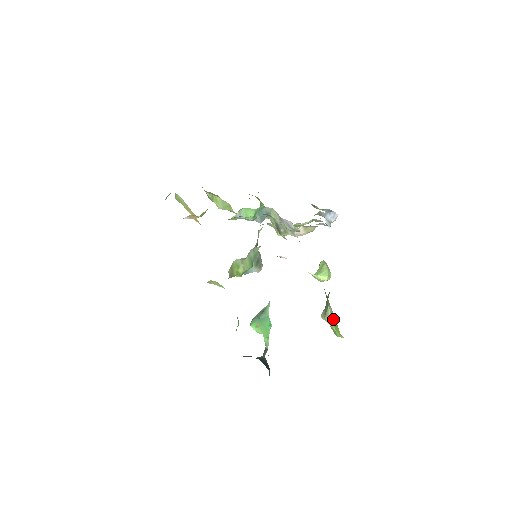
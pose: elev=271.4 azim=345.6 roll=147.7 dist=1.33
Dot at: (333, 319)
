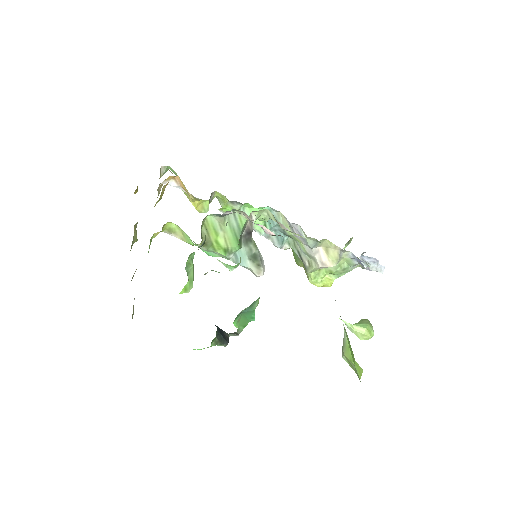
Dot at: (349, 345)
